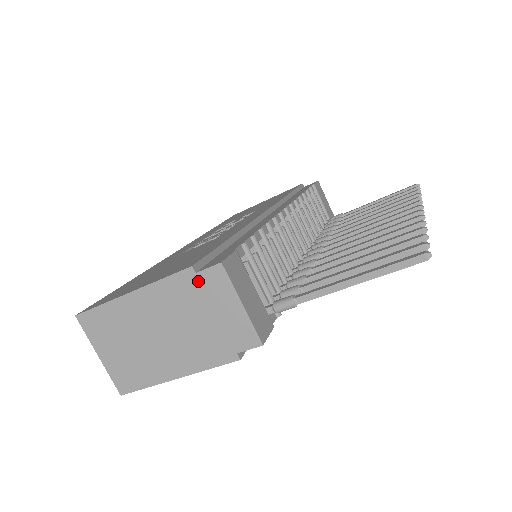
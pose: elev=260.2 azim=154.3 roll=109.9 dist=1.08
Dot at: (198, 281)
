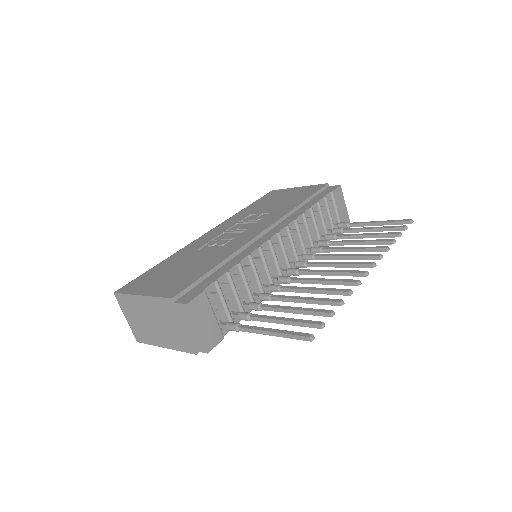
Dot at: (175, 307)
